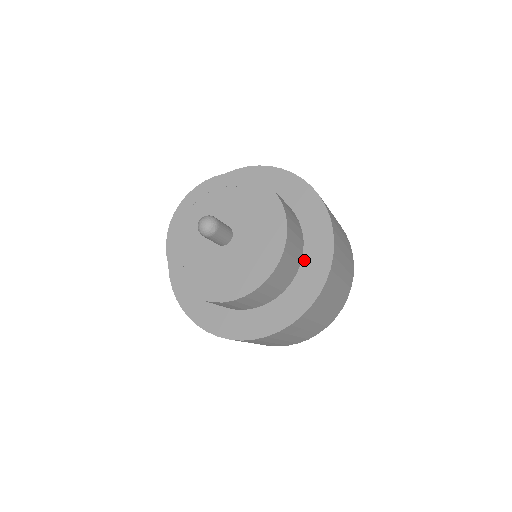
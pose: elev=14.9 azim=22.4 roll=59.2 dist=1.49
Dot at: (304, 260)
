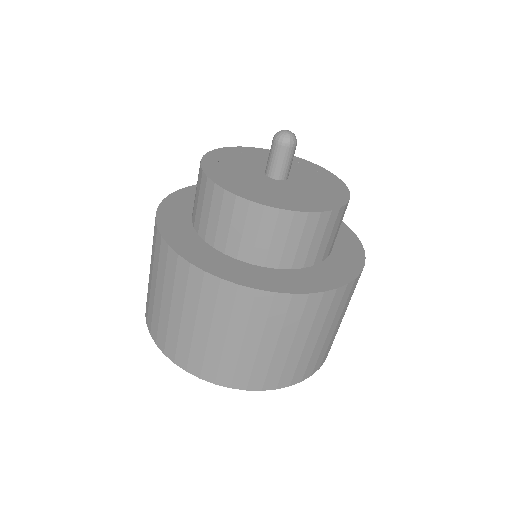
Dot at: (297, 271)
